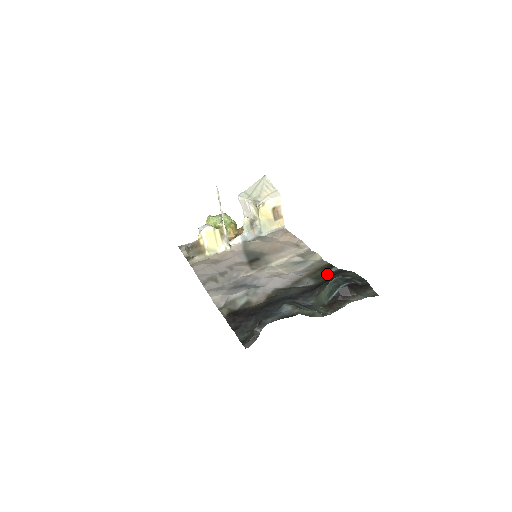
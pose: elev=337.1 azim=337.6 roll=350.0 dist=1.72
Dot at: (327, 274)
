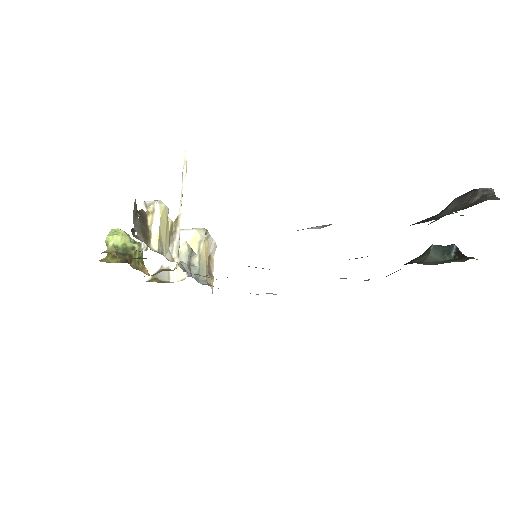
Dot at: occluded
